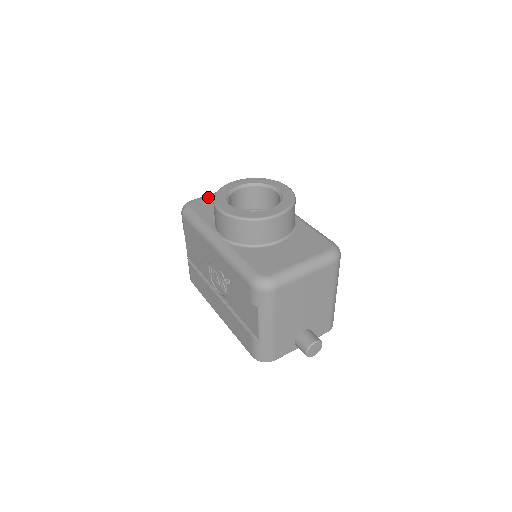
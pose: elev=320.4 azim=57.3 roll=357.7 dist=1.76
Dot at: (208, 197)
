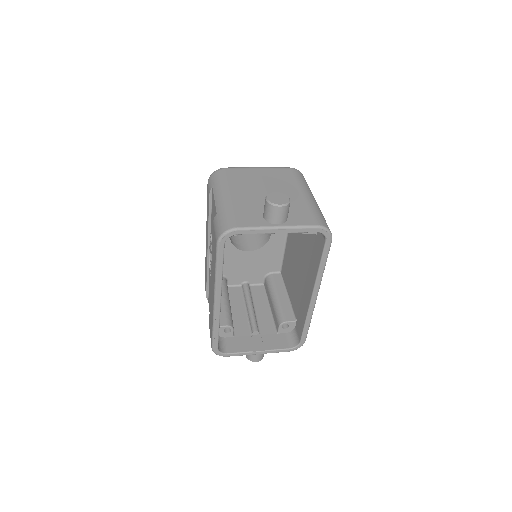
Dot at: occluded
